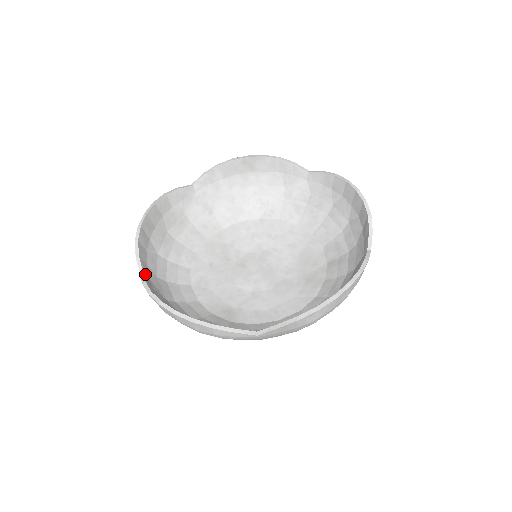
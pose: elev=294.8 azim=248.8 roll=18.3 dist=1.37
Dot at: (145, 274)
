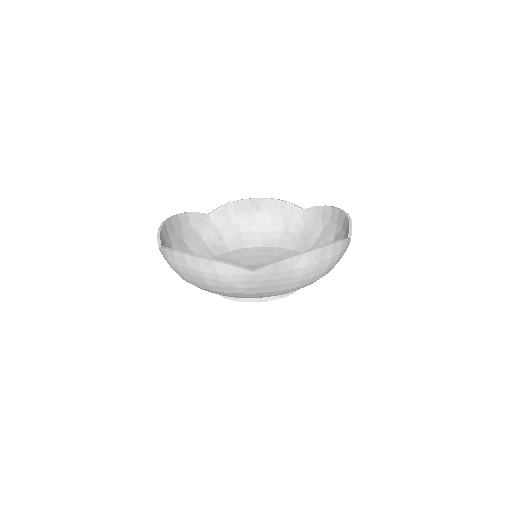
Dot at: occluded
